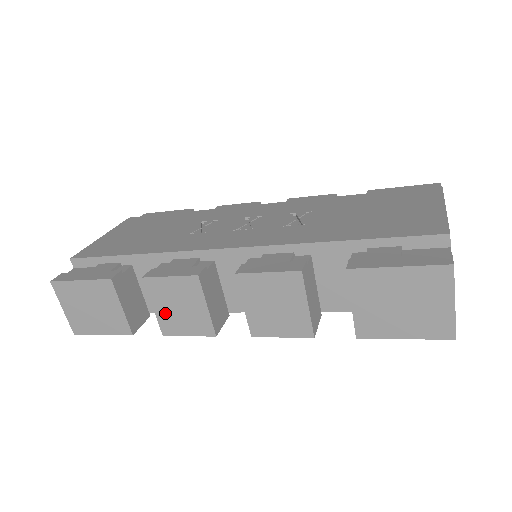
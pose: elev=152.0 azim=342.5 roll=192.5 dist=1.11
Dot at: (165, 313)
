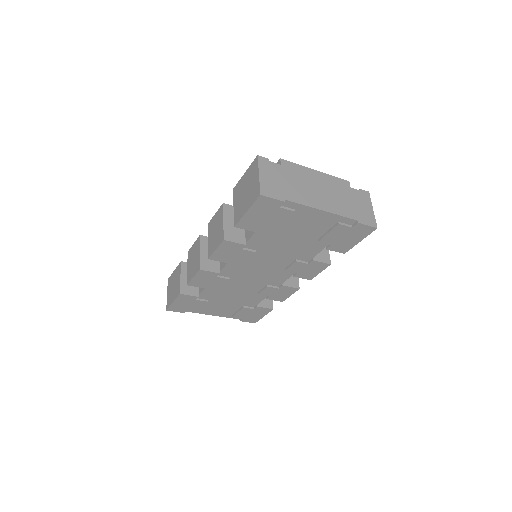
Dot at: (190, 268)
